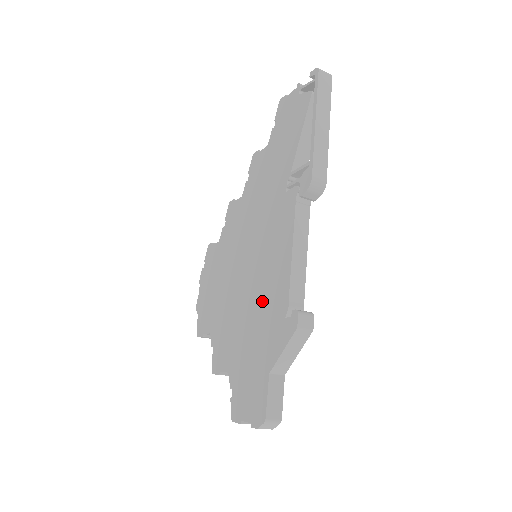
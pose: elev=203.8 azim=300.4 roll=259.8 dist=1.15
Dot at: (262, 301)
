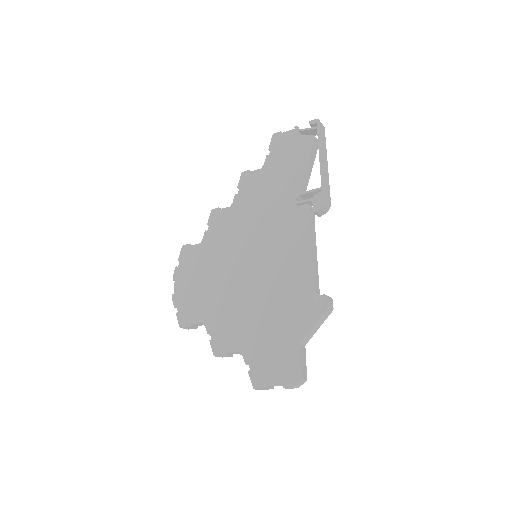
Dot at: (279, 291)
